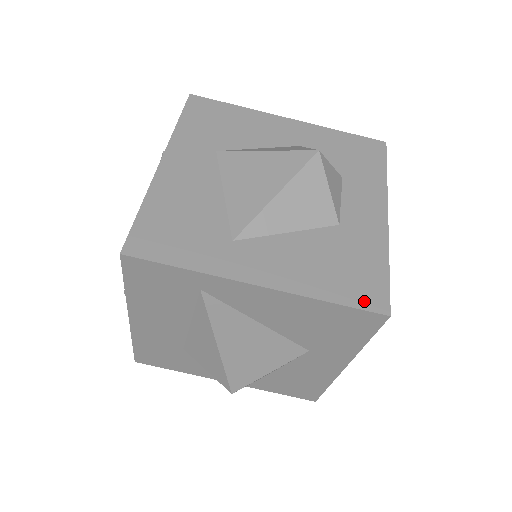
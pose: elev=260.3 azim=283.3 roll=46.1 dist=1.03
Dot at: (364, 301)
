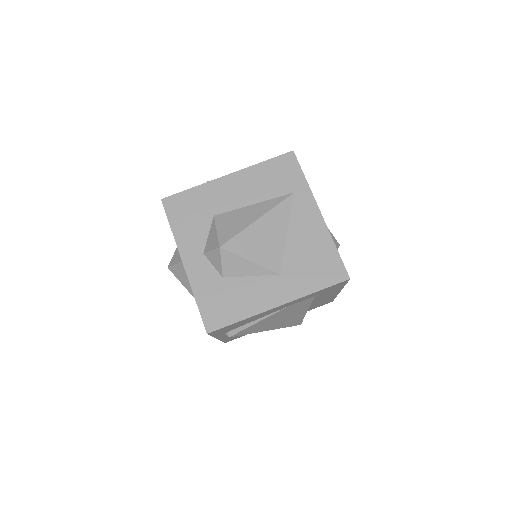
Dot at: (343, 266)
